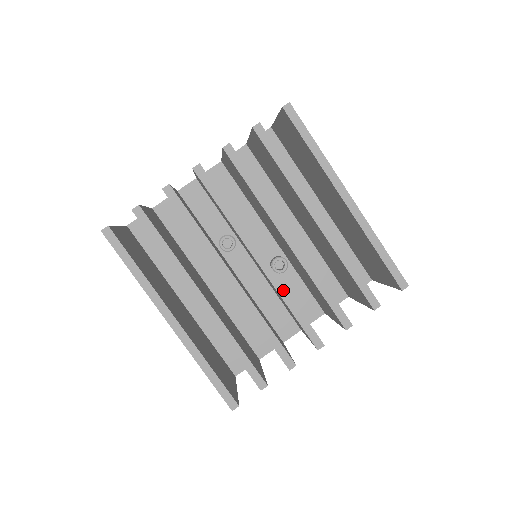
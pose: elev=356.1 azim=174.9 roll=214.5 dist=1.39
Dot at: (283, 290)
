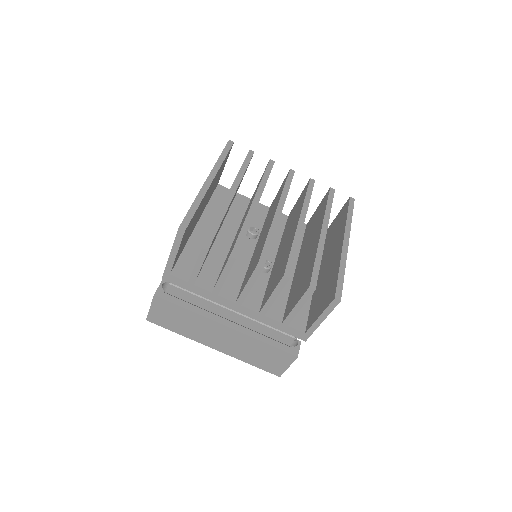
Dot at: (274, 229)
